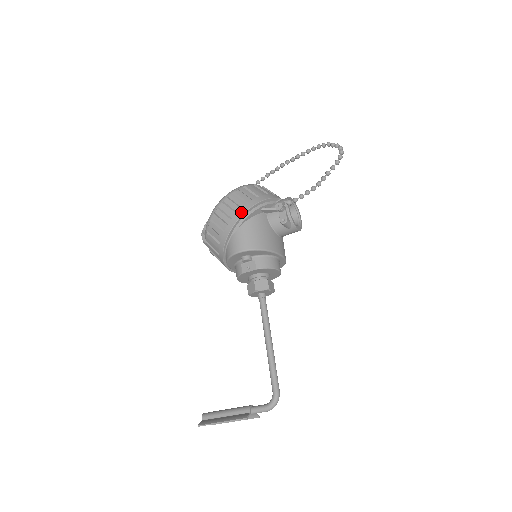
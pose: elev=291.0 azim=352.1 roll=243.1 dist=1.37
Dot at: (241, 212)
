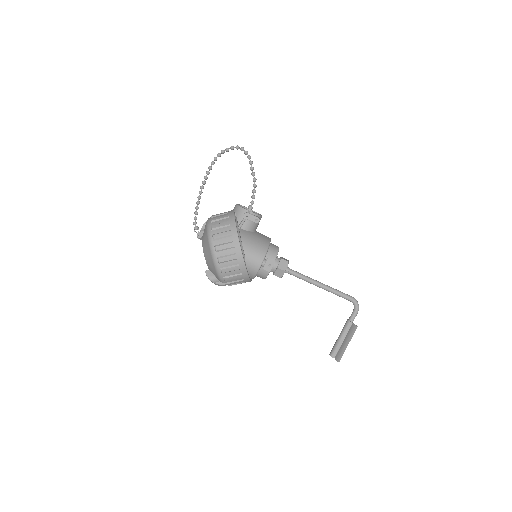
Dot at: (237, 244)
